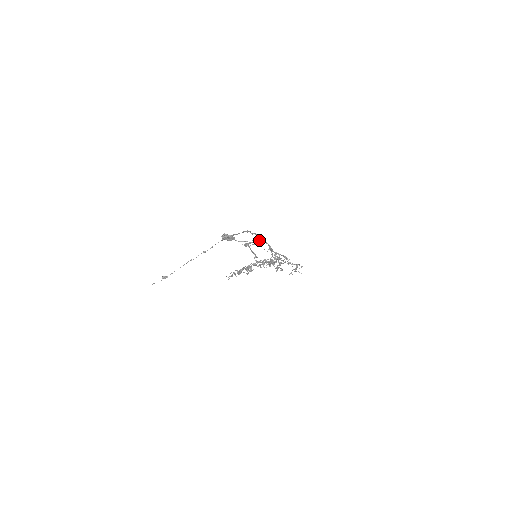
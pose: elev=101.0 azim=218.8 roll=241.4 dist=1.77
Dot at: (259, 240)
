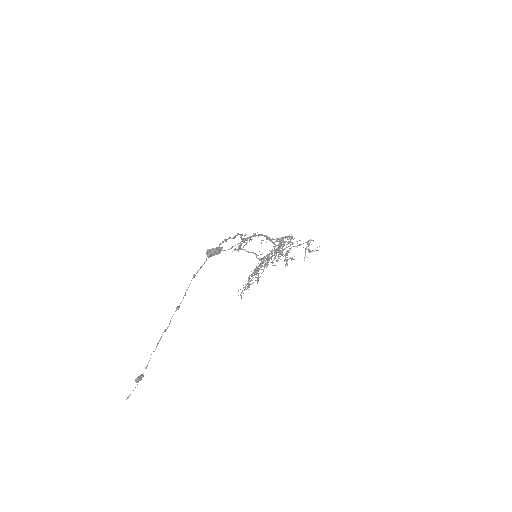
Dot at: occluded
